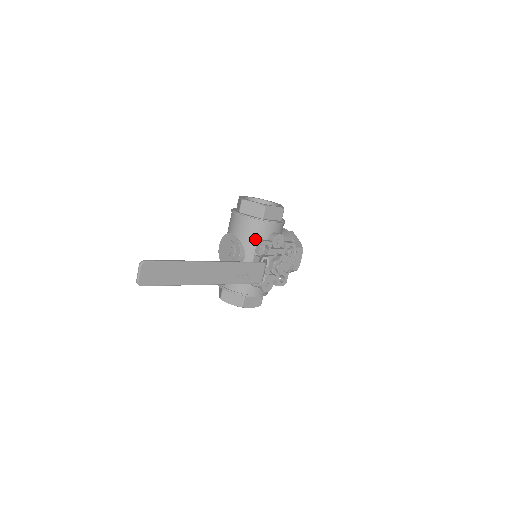
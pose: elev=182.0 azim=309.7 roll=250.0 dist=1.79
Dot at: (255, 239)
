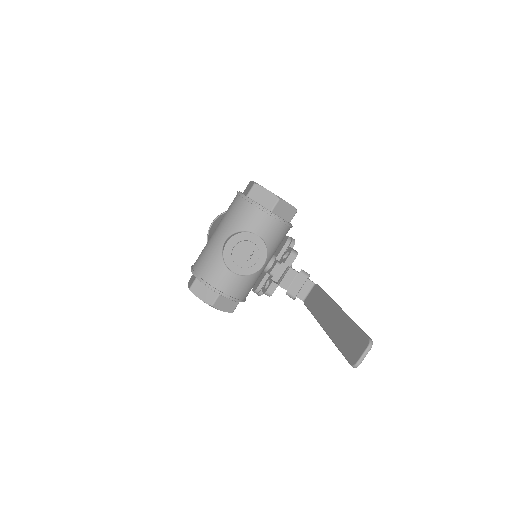
Dot at: (278, 244)
